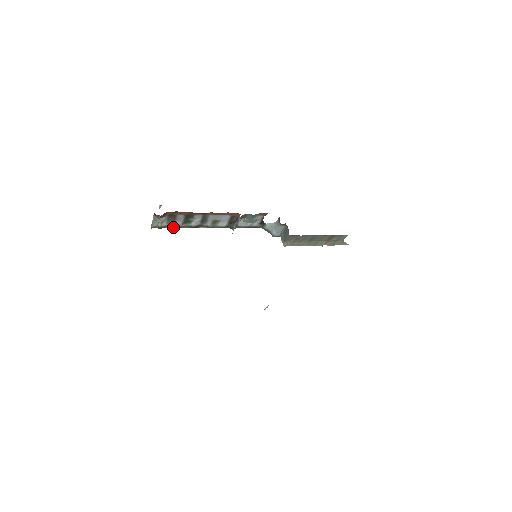
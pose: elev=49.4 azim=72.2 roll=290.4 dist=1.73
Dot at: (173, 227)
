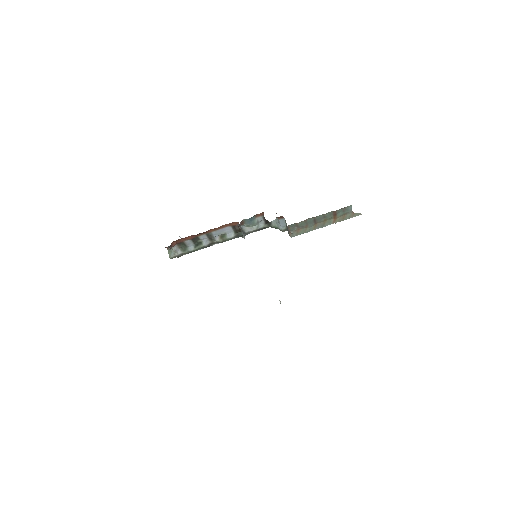
Dot at: (189, 252)
